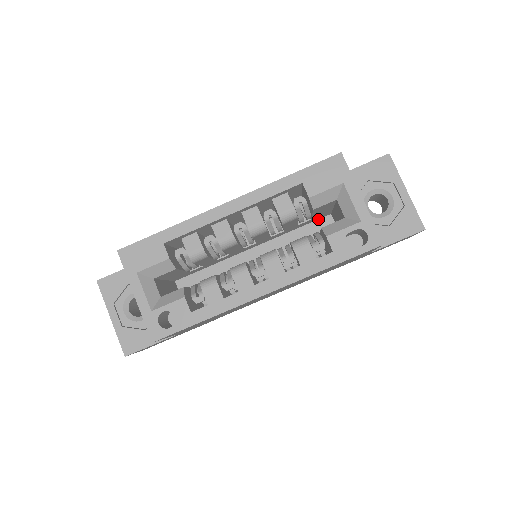
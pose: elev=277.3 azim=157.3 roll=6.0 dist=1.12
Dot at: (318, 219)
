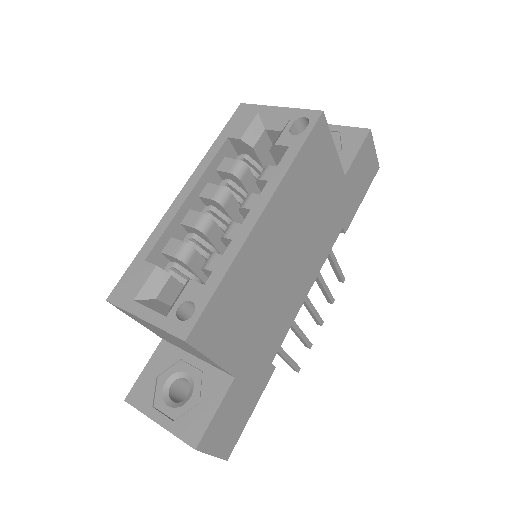
Dot at: occluded
